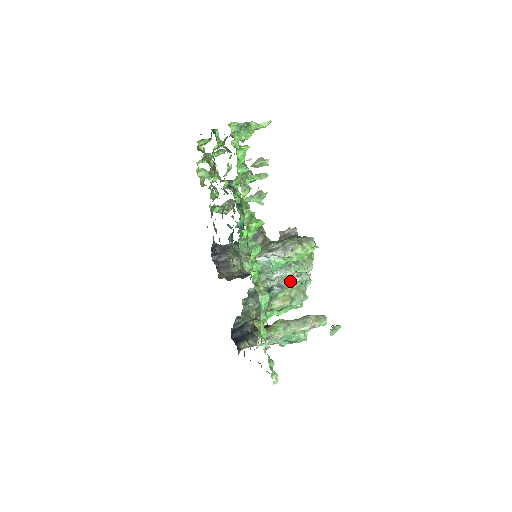
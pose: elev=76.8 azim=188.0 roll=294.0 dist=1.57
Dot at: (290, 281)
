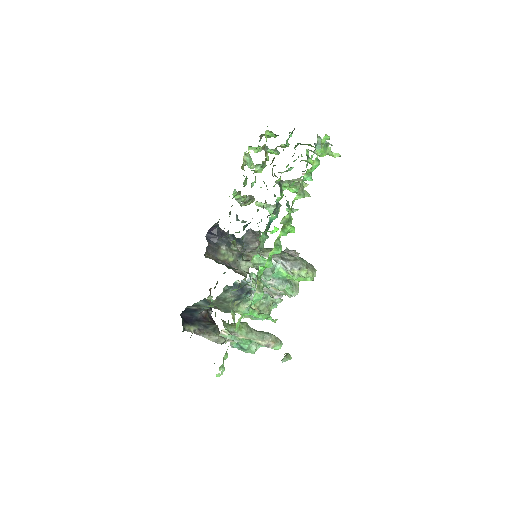
Dot at: (271, 295)
